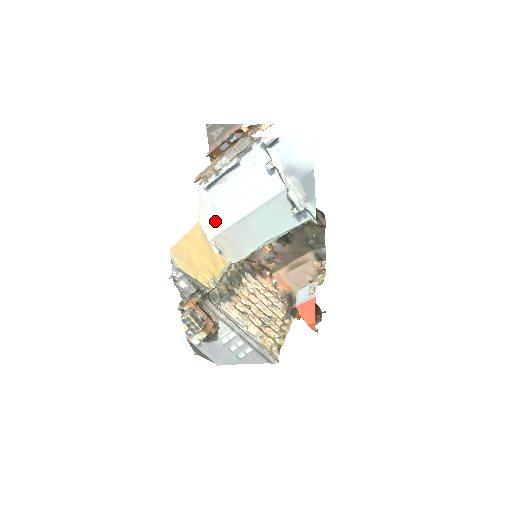
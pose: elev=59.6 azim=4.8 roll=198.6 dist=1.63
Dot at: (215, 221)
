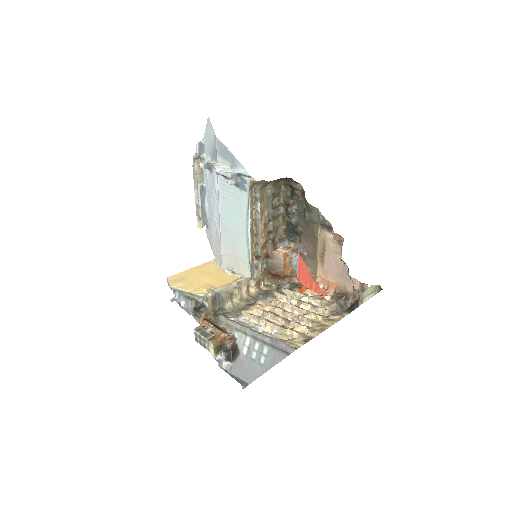
Dot at: (217, 247)
